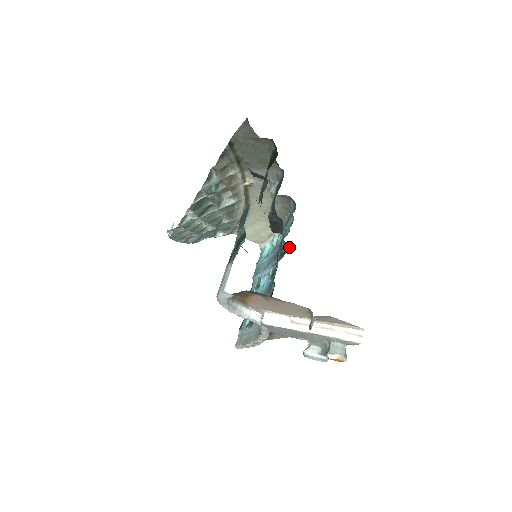
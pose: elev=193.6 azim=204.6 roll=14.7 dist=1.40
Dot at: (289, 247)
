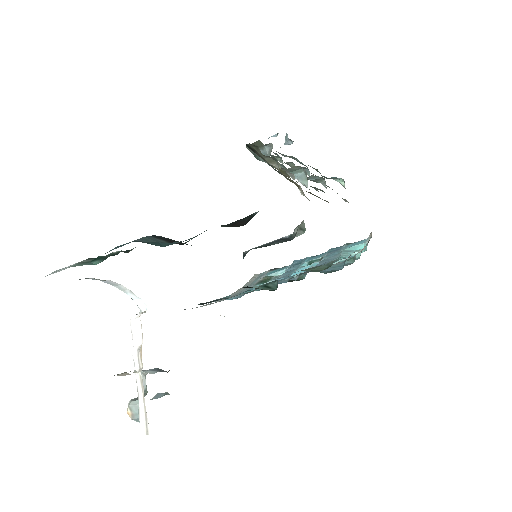
Dot at: occluded
